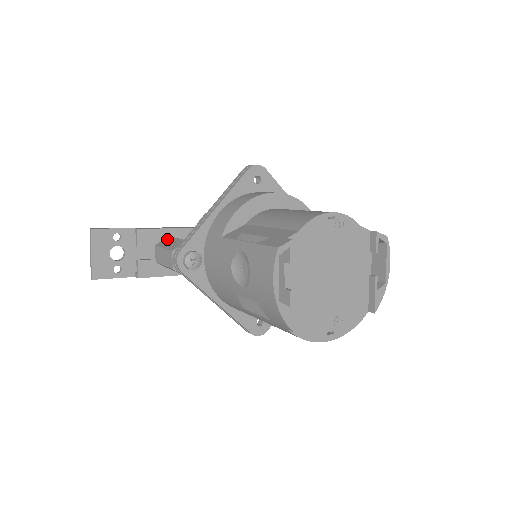
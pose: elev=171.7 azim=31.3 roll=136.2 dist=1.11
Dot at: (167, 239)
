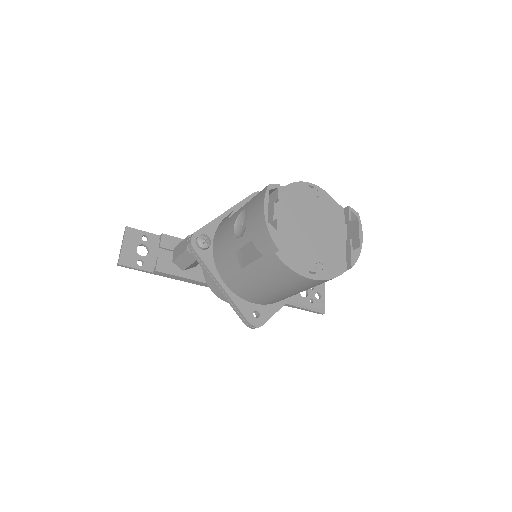
Dot at: occluded
